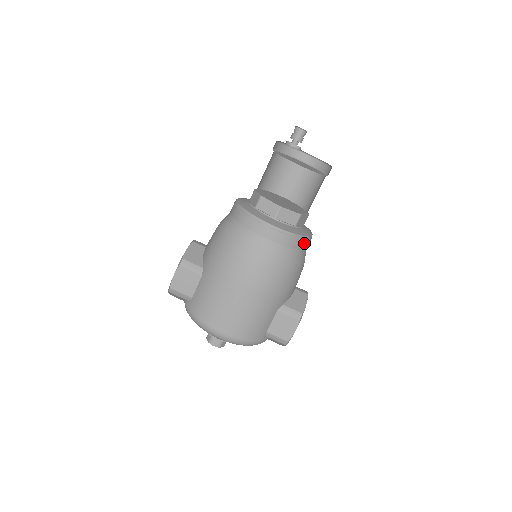
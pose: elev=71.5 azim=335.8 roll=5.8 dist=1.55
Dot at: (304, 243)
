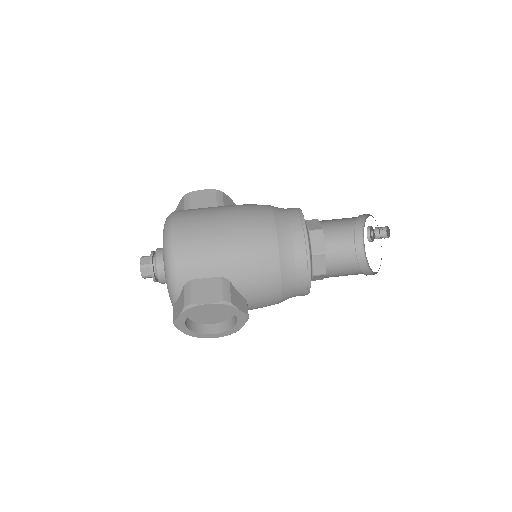
Dot at: (303, 268)
